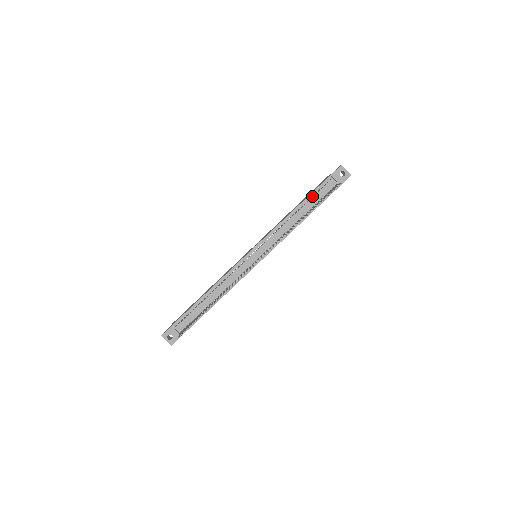
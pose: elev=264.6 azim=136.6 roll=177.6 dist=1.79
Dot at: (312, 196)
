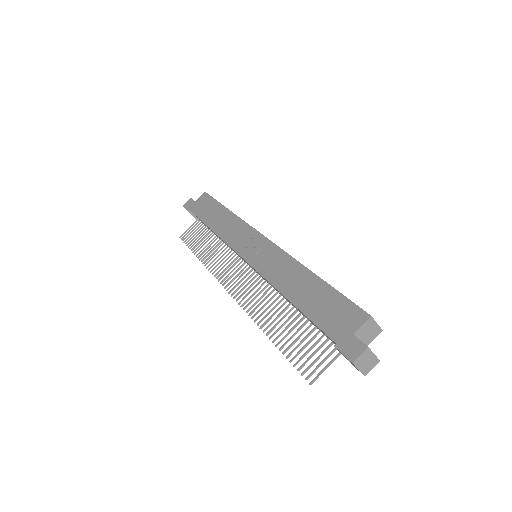
Dot at: (326, 304)
